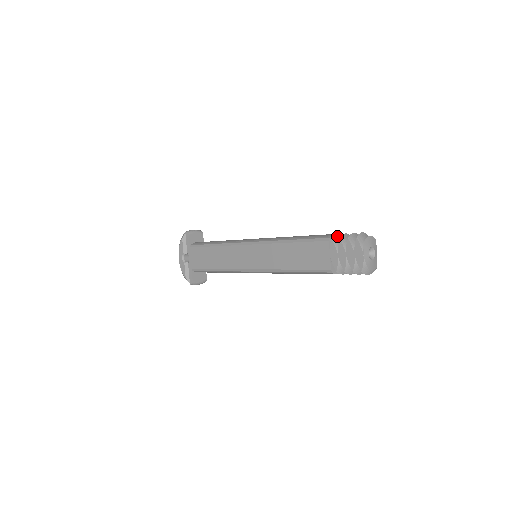
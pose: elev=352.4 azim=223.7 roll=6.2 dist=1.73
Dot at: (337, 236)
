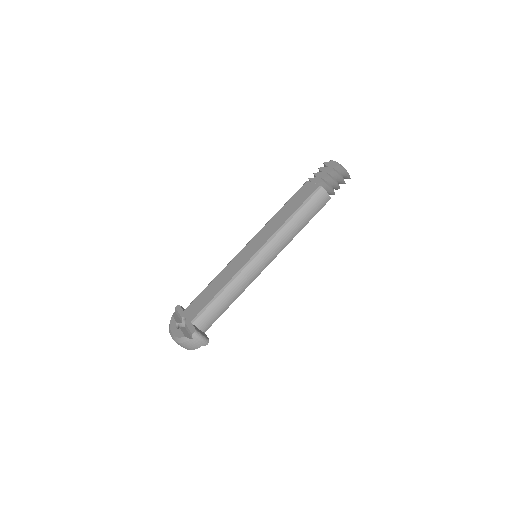
Dot at: occluded
